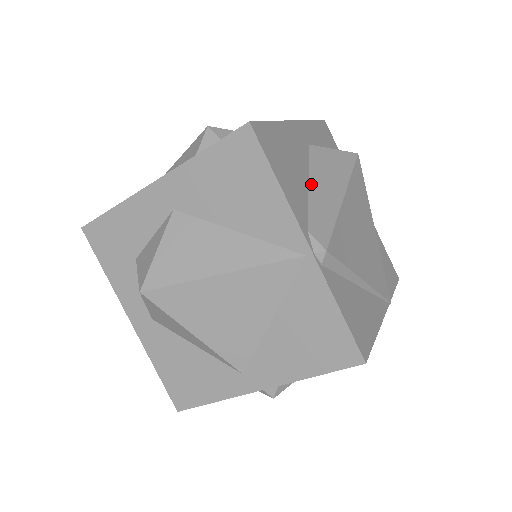
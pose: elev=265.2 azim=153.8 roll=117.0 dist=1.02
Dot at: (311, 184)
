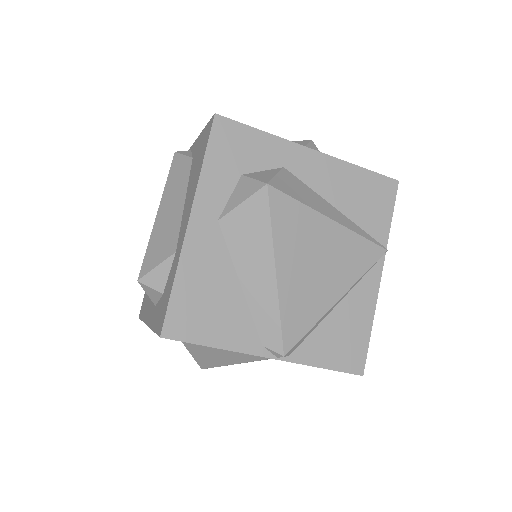
Dot at: (243, 283)
